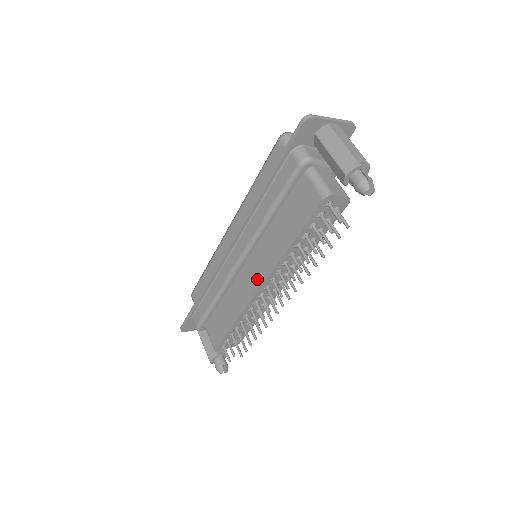
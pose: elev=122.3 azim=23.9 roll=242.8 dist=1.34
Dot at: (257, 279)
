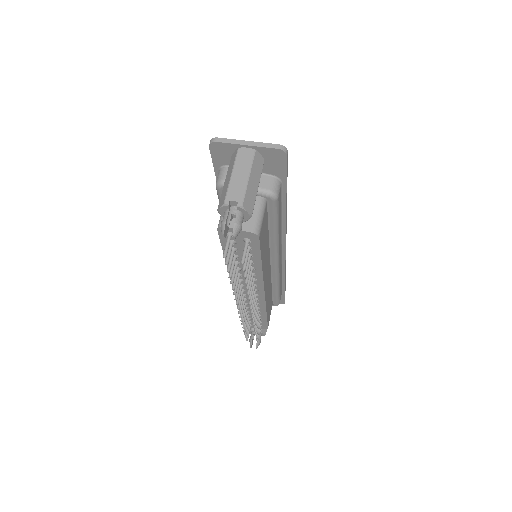
Dot at: occluded
